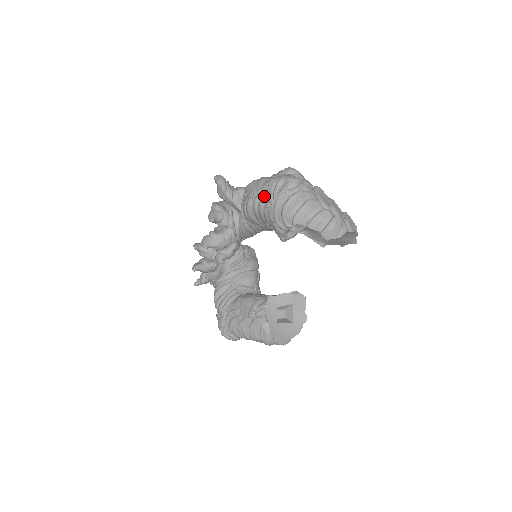
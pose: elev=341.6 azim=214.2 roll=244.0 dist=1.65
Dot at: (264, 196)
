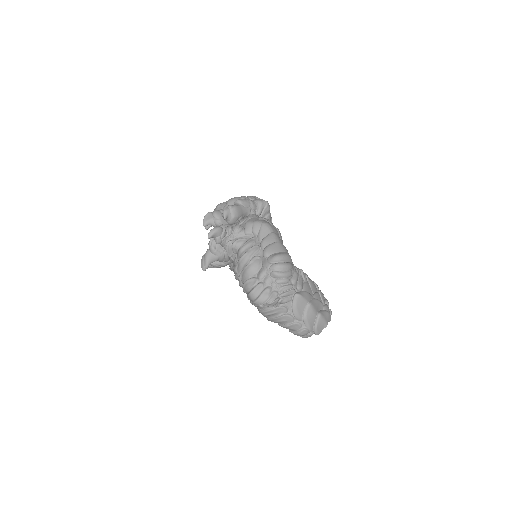
Dot at: occluded
